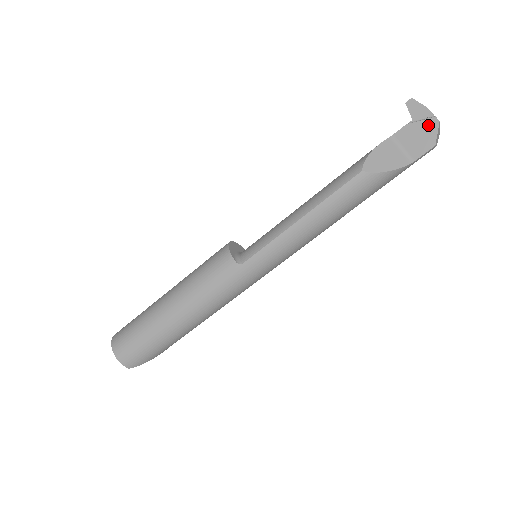
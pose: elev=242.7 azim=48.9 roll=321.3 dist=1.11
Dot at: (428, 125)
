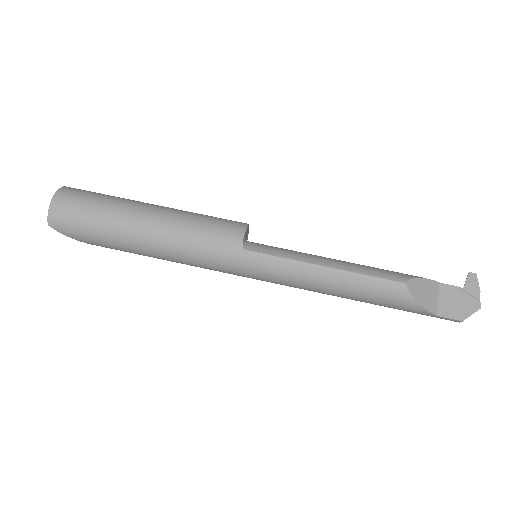
Dot at: (471, 303)
